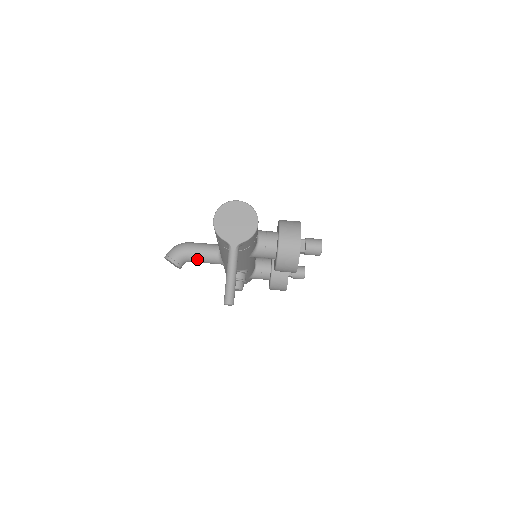
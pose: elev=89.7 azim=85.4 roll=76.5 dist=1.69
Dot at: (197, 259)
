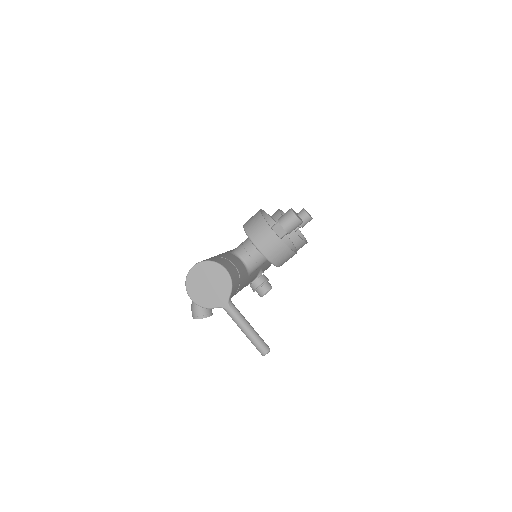
Dot at: occluded
